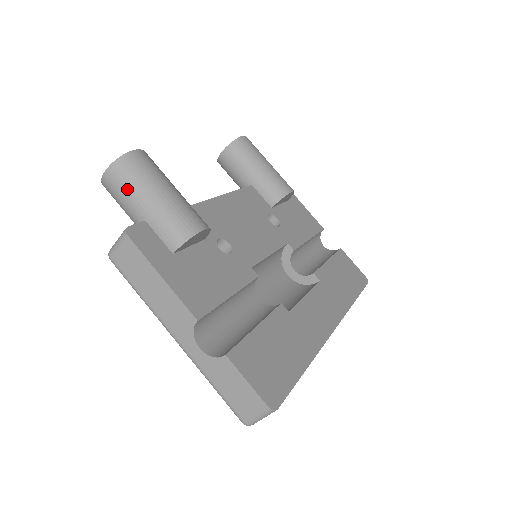
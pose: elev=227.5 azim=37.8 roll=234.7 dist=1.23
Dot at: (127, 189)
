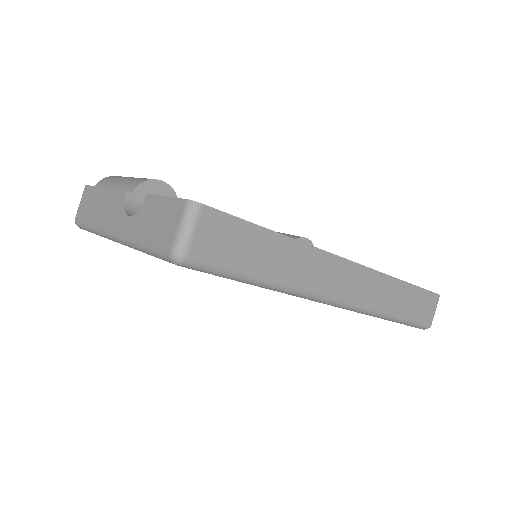
Dot at: (104, 187)
